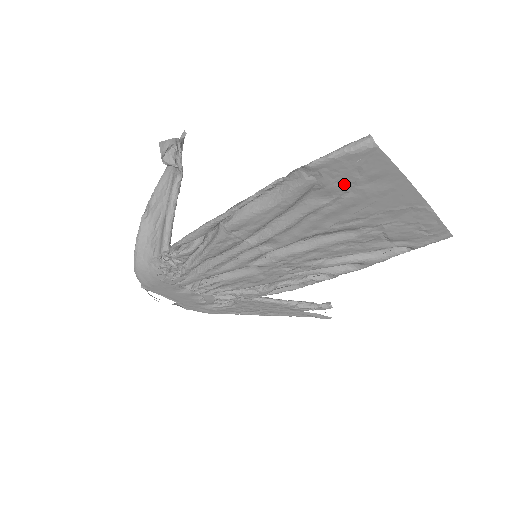
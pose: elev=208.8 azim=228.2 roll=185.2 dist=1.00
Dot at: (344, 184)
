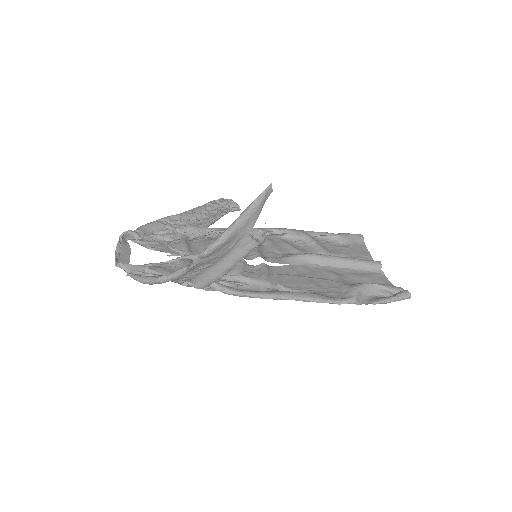
Dot at: occluded
